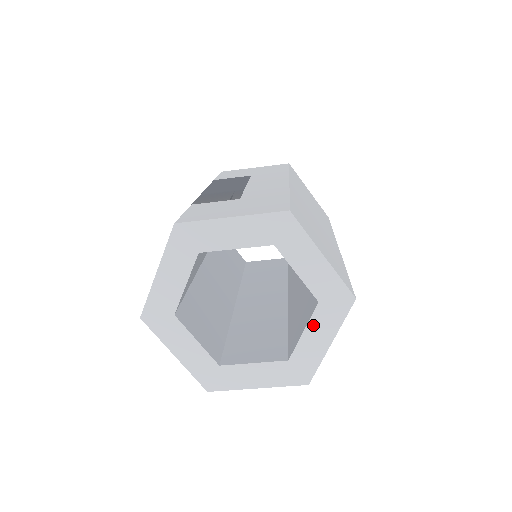
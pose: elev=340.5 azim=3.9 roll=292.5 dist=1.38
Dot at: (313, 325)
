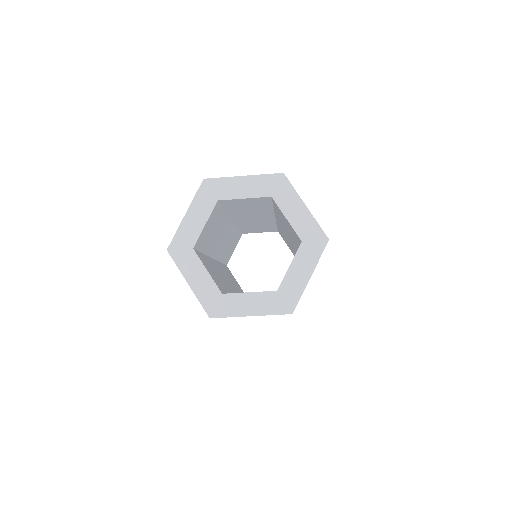
Dot at: (285, 210)
